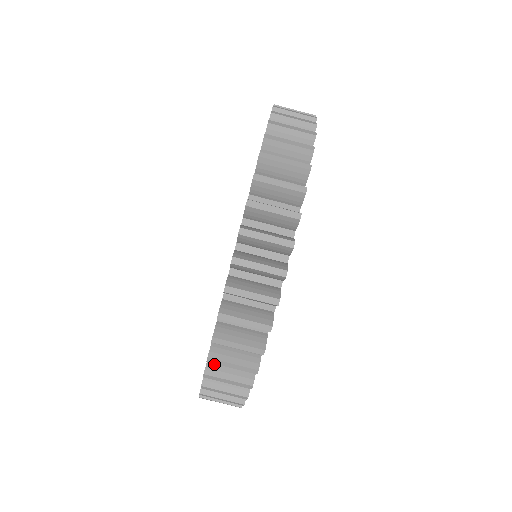
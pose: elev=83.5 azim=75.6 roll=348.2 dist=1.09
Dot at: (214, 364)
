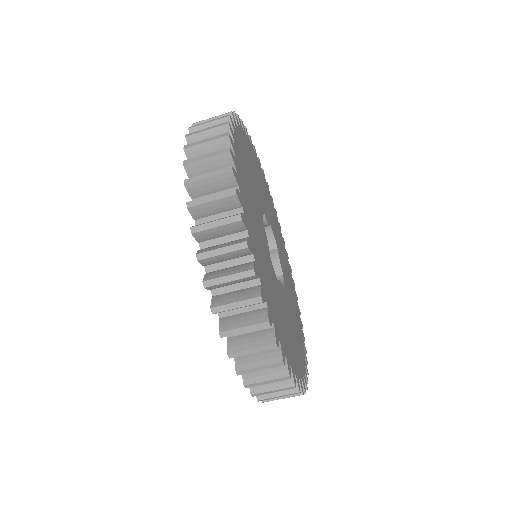
Dot at: occluded
